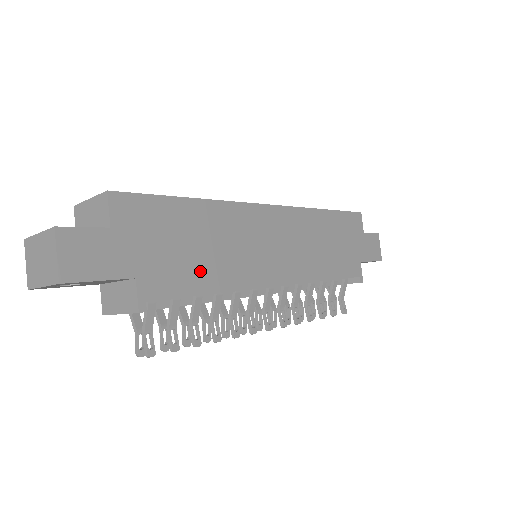
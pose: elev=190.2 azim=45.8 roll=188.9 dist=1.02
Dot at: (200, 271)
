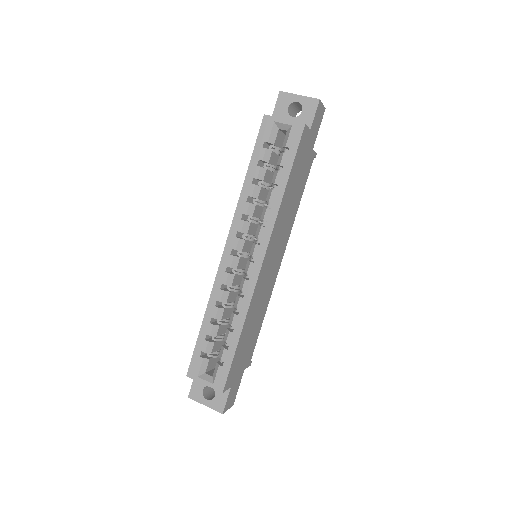
Dot at: (256, 329)
